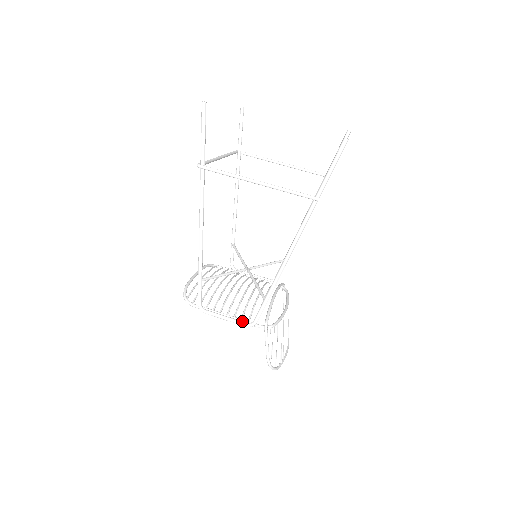
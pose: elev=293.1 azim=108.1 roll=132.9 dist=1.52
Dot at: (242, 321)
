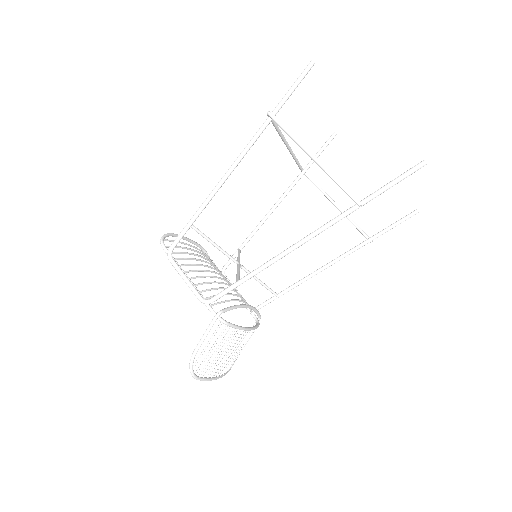
Dot at: (199, 292)
